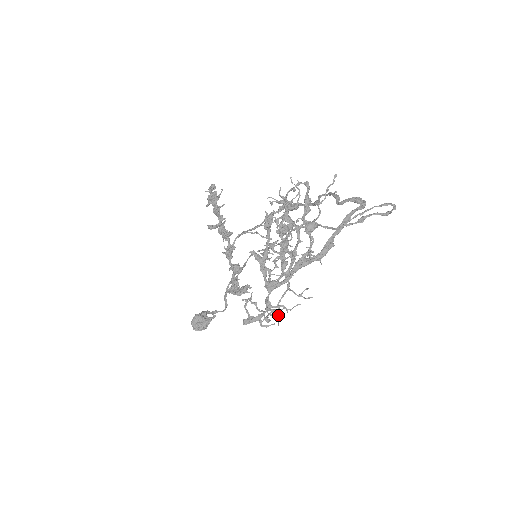
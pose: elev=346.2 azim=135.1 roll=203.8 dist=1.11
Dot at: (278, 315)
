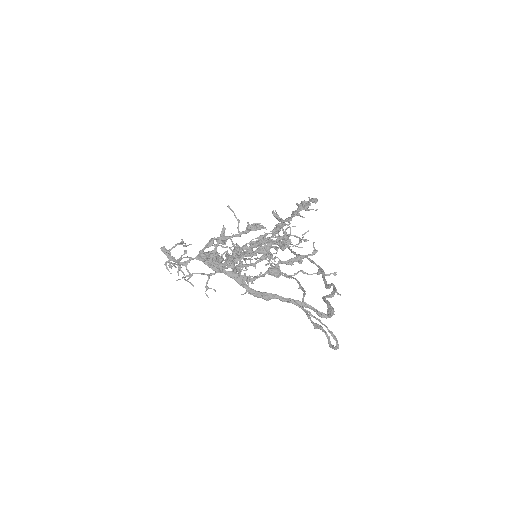
Dot at: occluded
